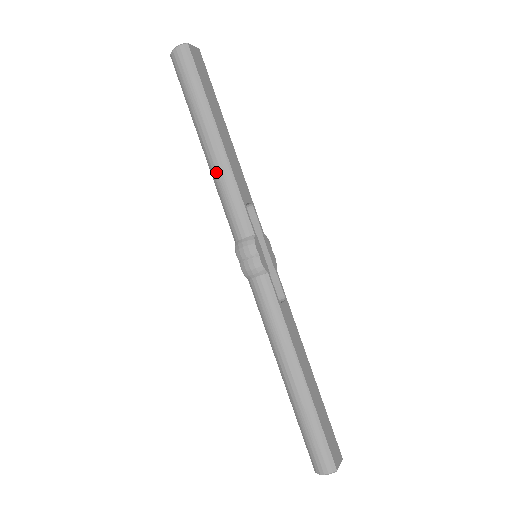
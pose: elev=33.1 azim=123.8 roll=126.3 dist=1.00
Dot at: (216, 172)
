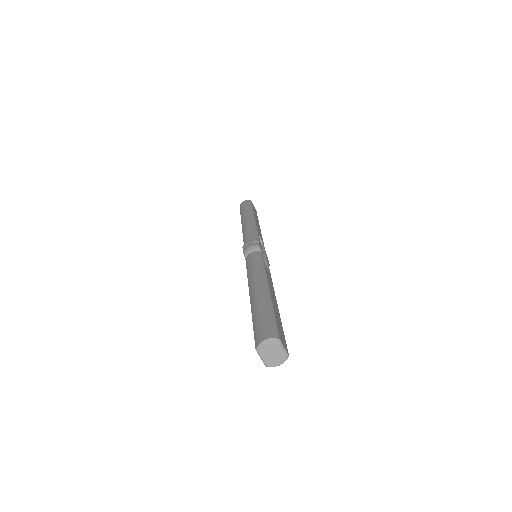
Dot at: (246, 225)
